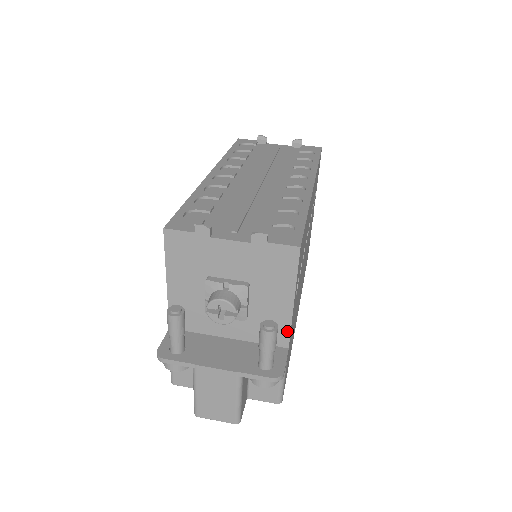
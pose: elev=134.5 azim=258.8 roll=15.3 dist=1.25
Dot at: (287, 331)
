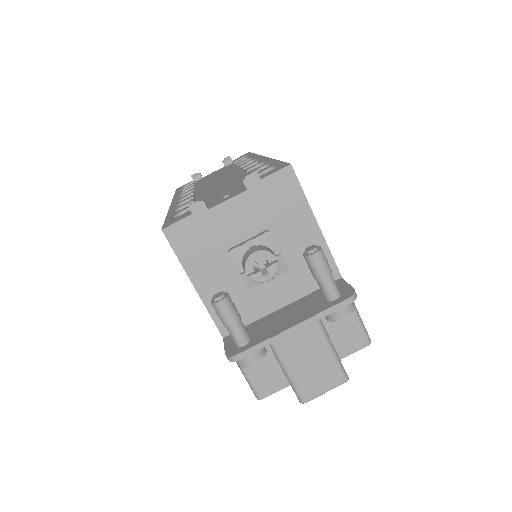
Dot at: (330, 260)
